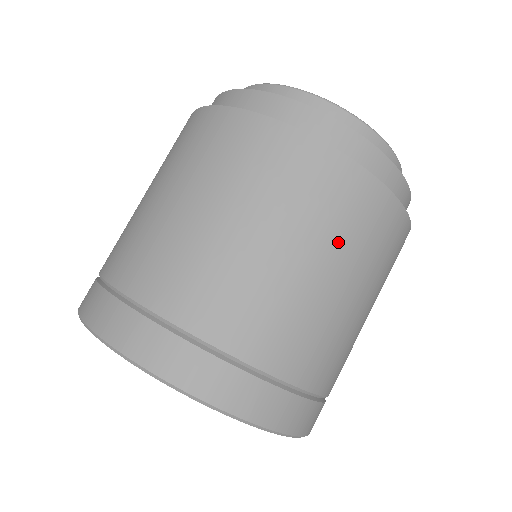
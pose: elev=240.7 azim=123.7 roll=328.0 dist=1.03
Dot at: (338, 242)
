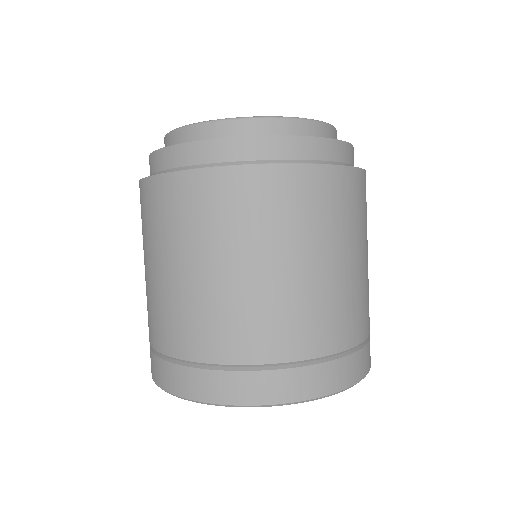
Dot at: (275, 236)
